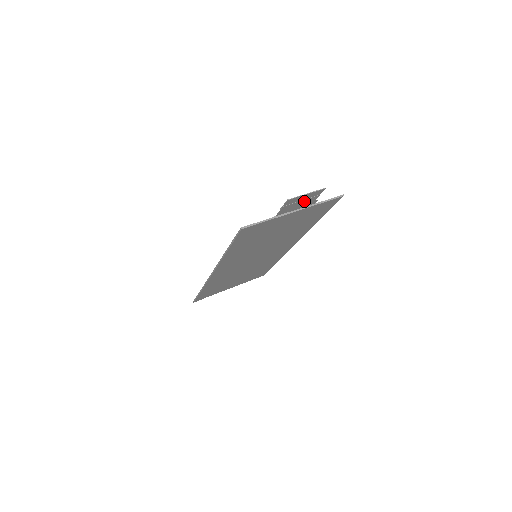
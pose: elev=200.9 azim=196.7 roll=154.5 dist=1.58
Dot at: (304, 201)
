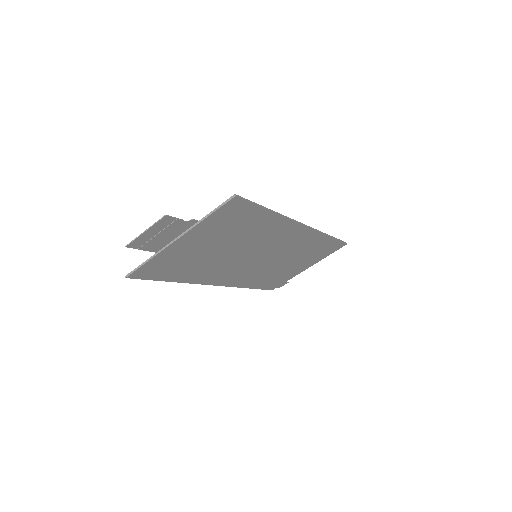
Dot at: (165, 232)
